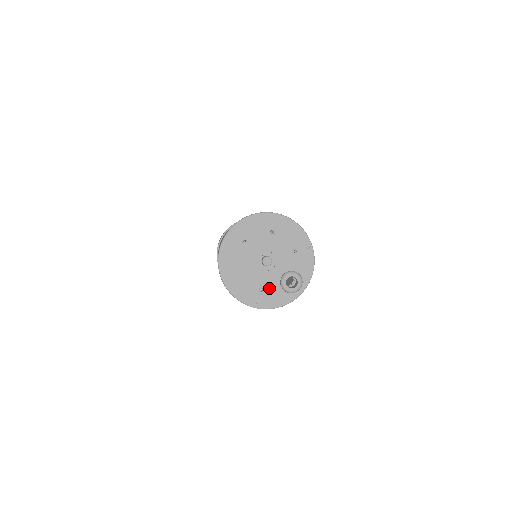
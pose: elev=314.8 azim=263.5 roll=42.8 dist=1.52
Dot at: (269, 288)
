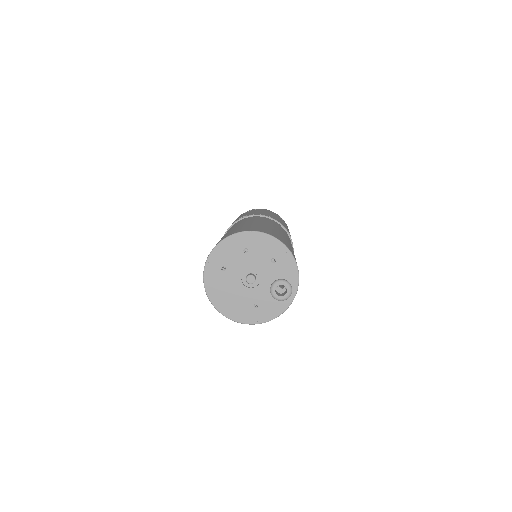
Dot at: (262, 302)
